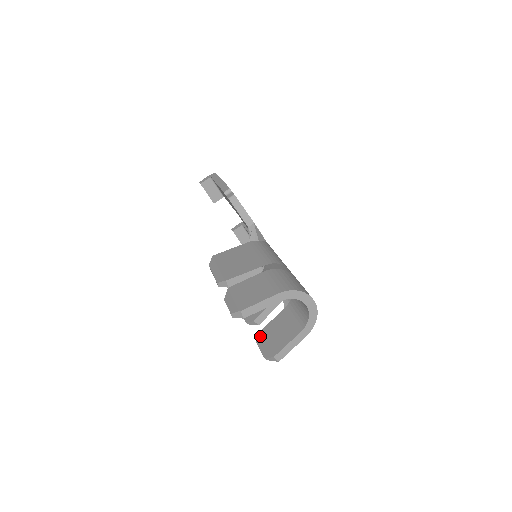
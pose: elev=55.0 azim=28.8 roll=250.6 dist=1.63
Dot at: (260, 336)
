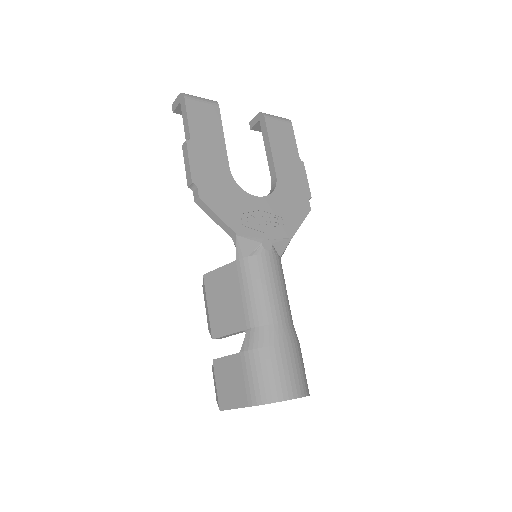
Dot at: occluded
